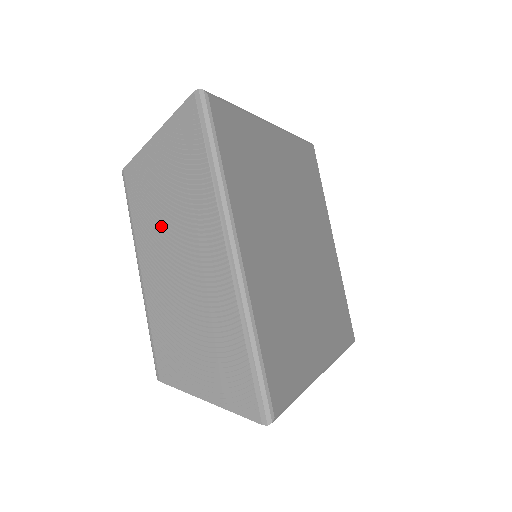
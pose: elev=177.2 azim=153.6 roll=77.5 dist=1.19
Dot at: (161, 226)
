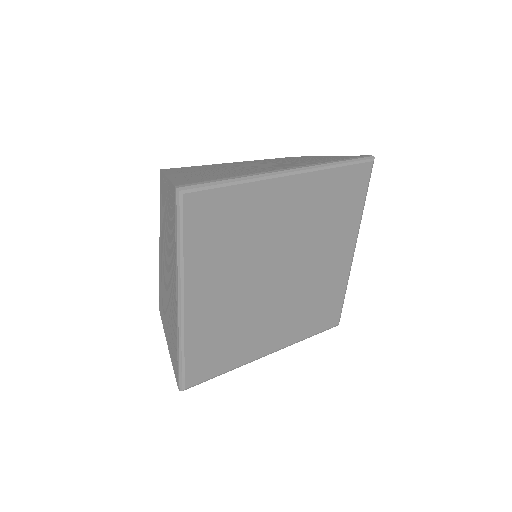
Dot at: (165, 236)
